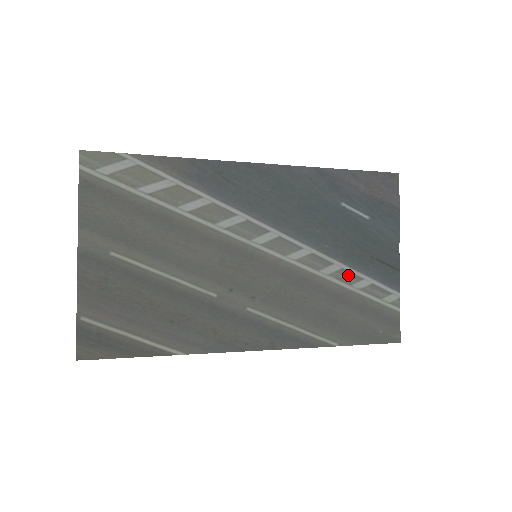
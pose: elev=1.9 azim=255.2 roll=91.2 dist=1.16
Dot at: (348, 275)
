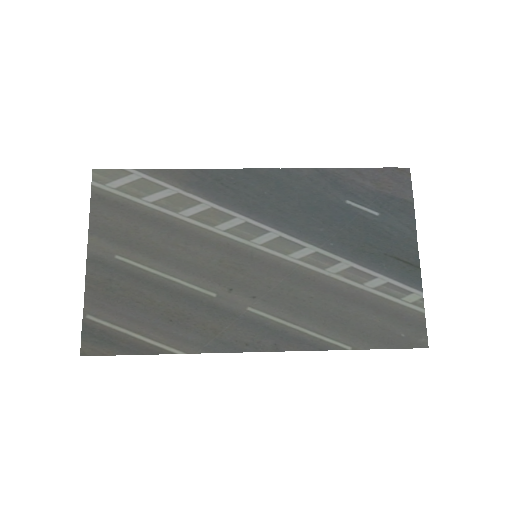
Dot at: (358, 273)
